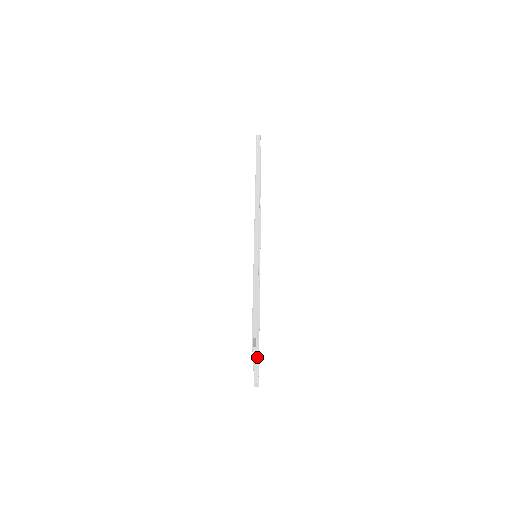
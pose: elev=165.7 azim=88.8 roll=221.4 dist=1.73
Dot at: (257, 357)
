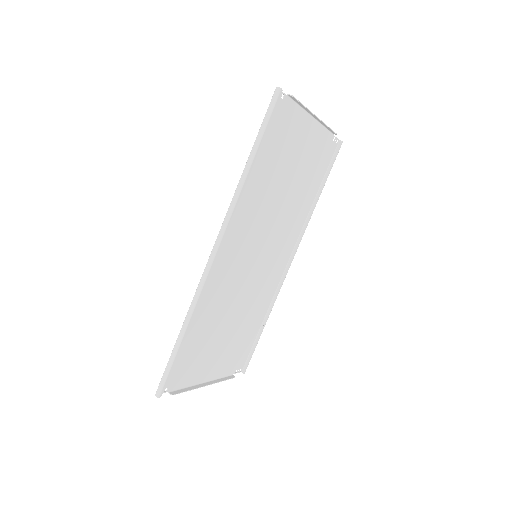
Dot at: (190, 390)
